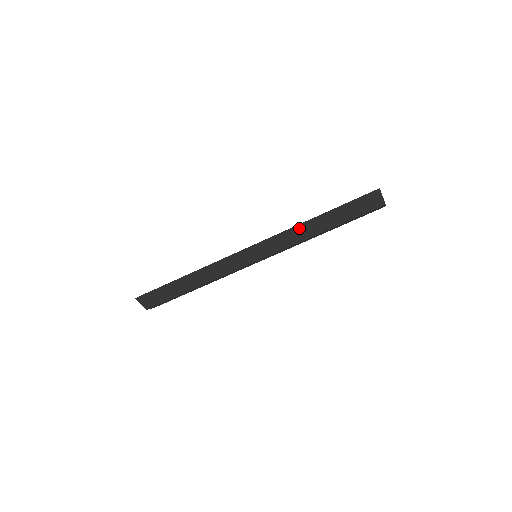
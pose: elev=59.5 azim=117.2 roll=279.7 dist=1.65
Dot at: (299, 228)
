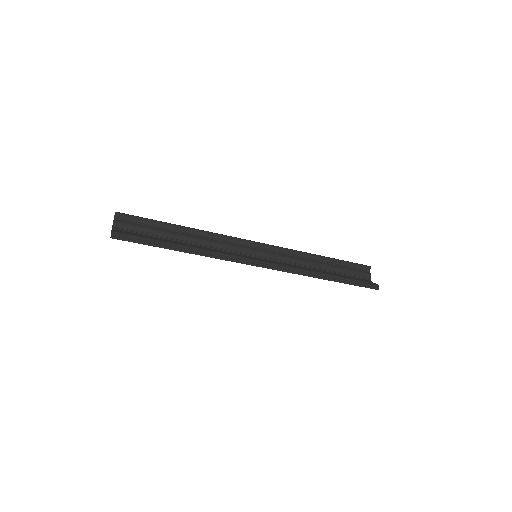
Dot at: (308, 275)
